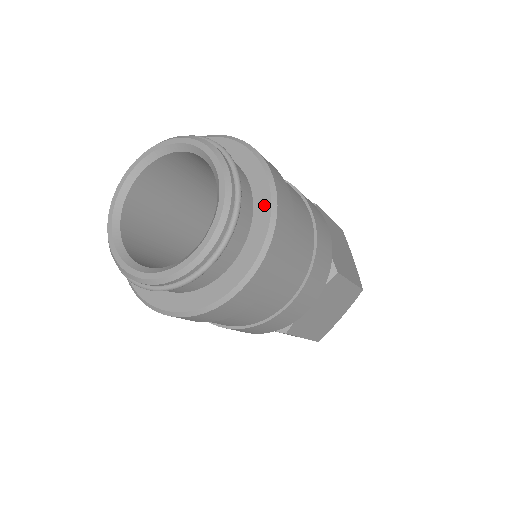
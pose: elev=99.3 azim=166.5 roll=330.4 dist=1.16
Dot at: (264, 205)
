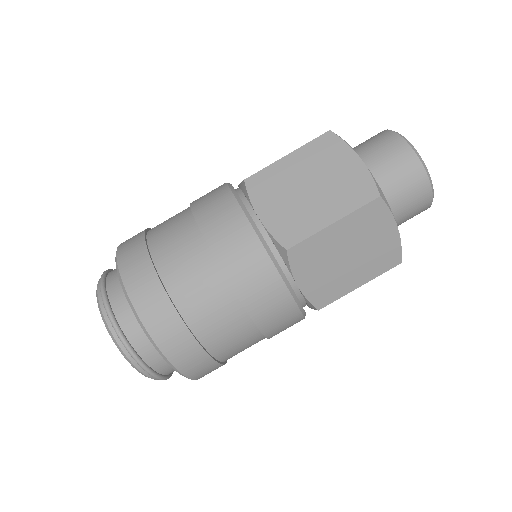
Dot at: occluded
